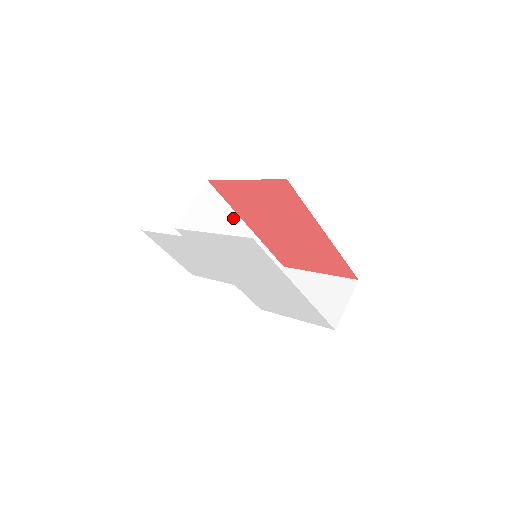
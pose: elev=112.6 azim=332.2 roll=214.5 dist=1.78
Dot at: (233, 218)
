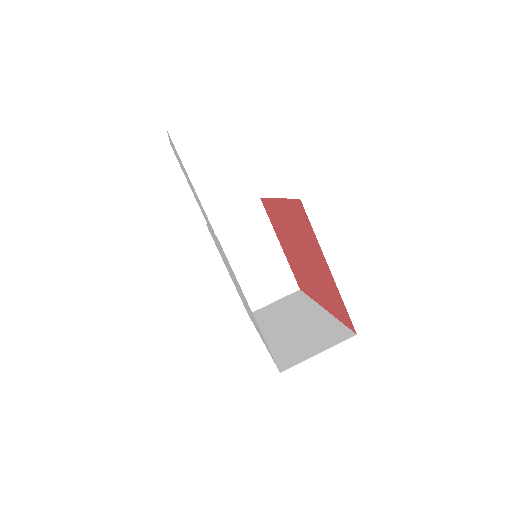
Dot at: occluded
